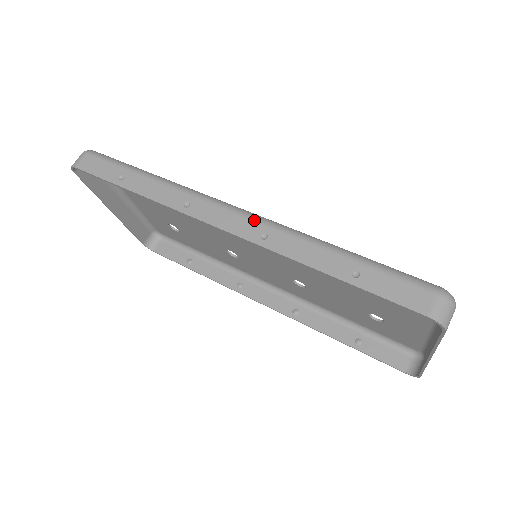
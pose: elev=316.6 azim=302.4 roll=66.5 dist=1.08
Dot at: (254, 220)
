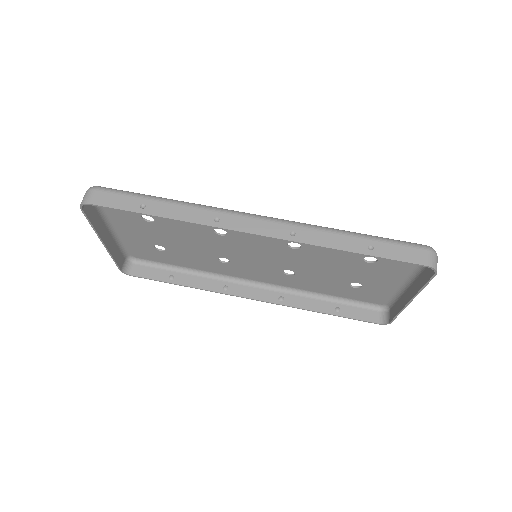
Dot at: (279, 222)
